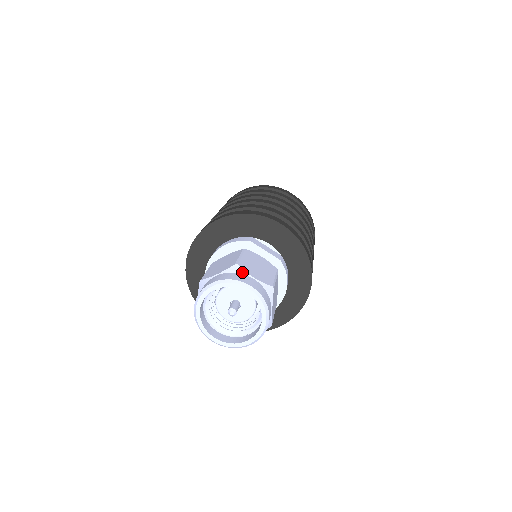
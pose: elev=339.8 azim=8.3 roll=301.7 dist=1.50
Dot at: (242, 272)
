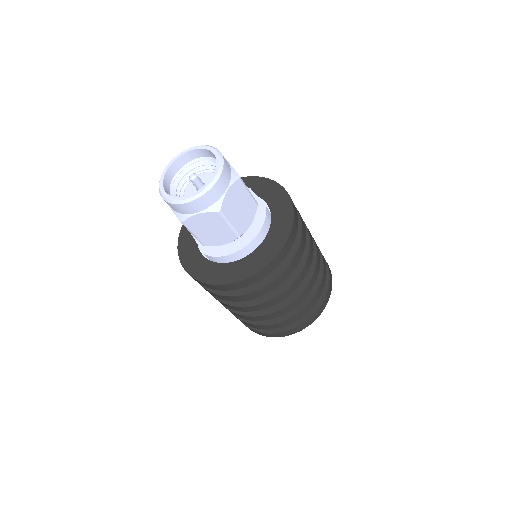
Dot at: occluded
